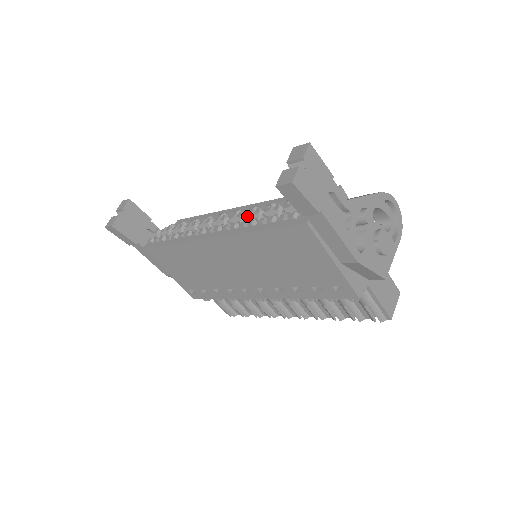
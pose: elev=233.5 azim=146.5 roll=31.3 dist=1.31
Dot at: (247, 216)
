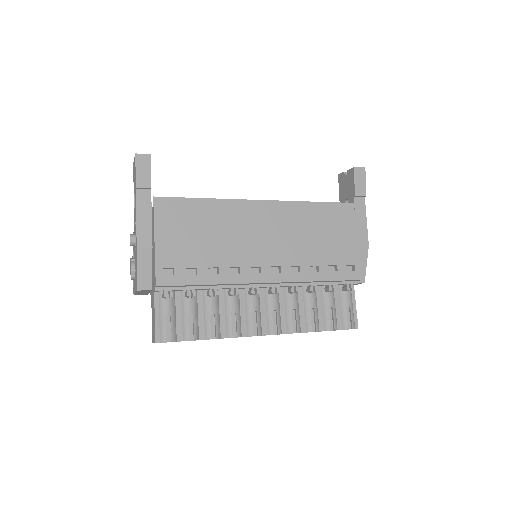
Dot at: occluded
